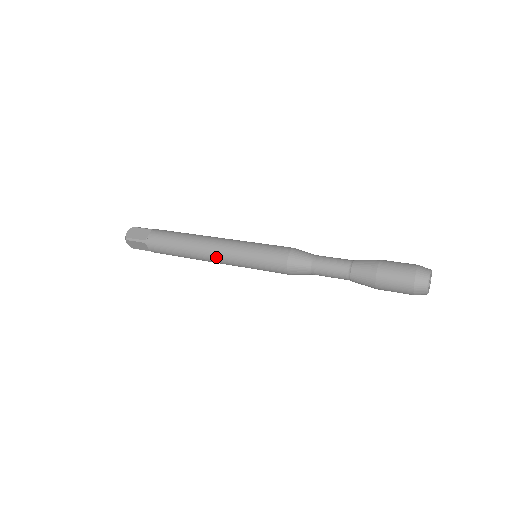
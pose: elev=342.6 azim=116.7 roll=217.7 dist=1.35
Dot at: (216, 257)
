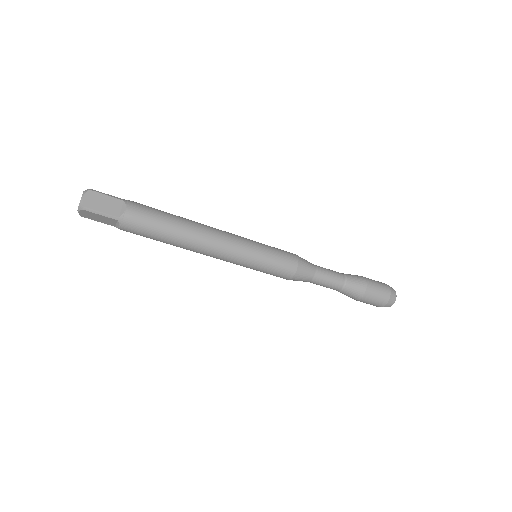
Dot at: (224, 235)
